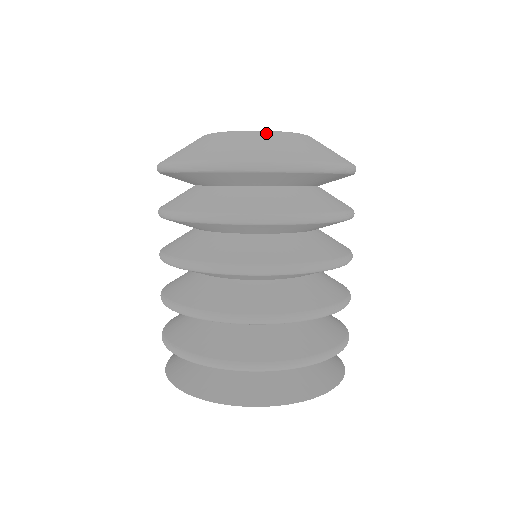
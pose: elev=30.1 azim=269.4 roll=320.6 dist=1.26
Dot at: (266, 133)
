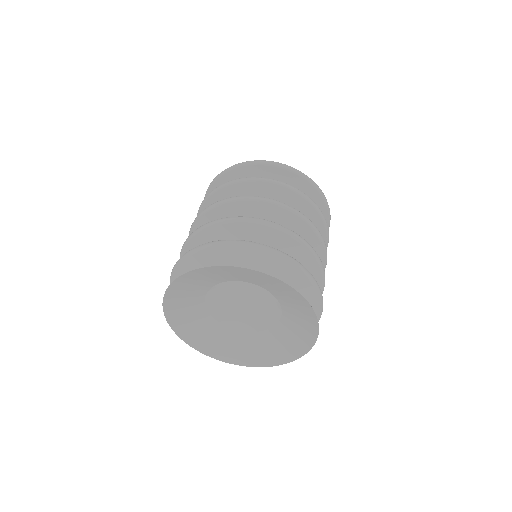
Dot at: occluded
